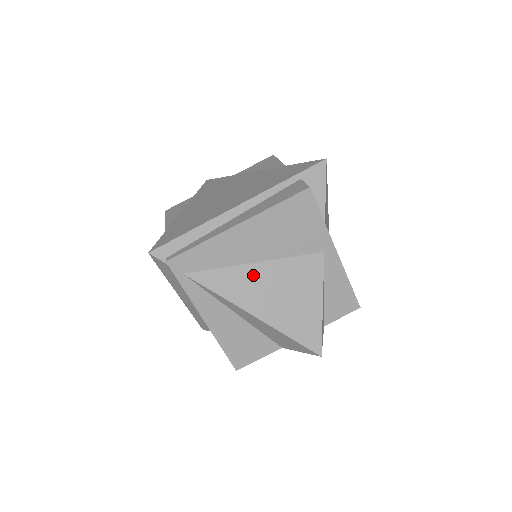
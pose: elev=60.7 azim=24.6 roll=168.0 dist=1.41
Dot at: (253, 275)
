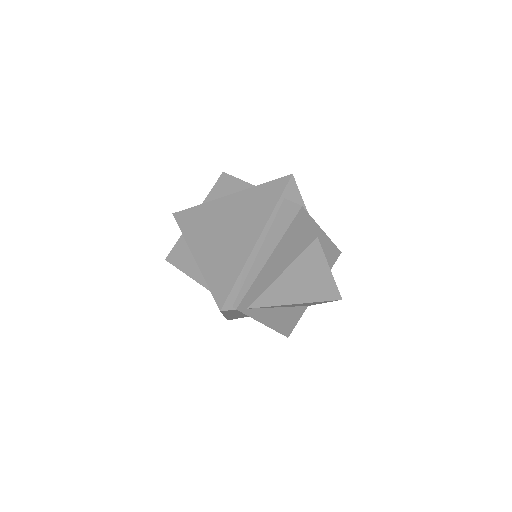
Dot at: (286, 280)
